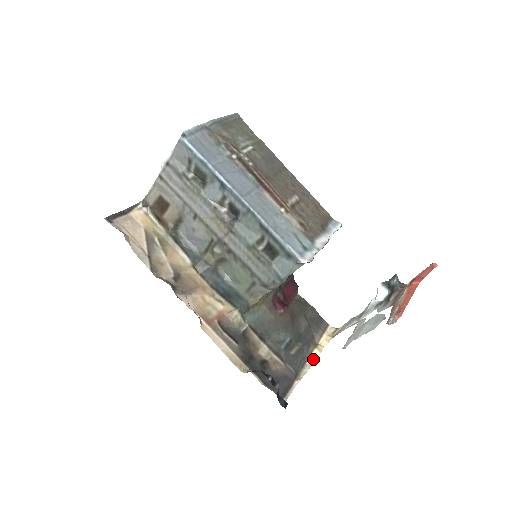
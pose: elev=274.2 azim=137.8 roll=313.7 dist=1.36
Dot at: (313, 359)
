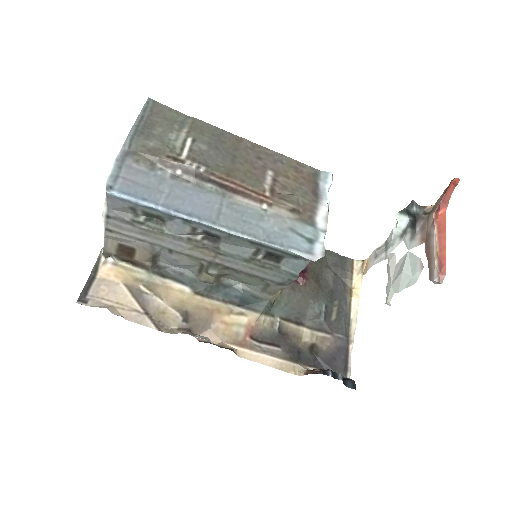
Dot at: (355, 310)
